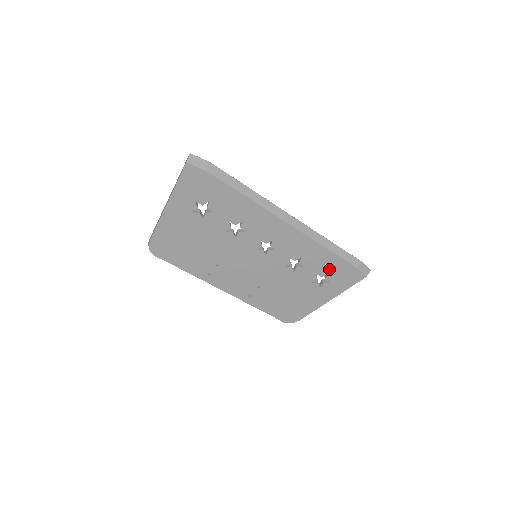
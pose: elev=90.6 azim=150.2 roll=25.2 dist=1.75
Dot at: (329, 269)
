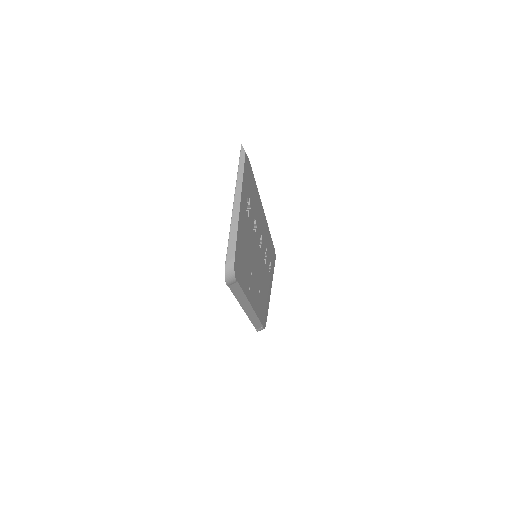
Dot at: (271, 255)
